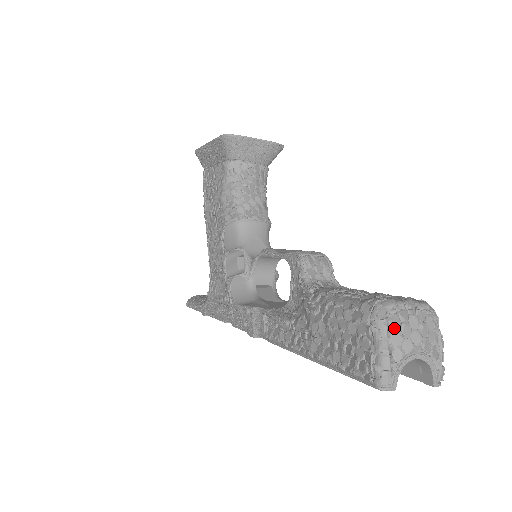
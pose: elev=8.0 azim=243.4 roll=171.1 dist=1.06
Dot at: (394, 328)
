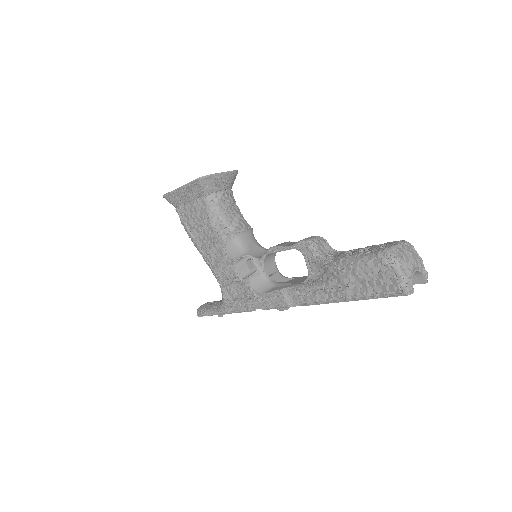
Dot at: (401, 260)
